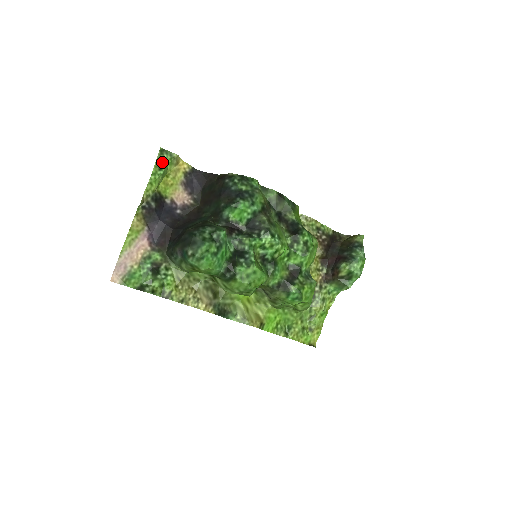
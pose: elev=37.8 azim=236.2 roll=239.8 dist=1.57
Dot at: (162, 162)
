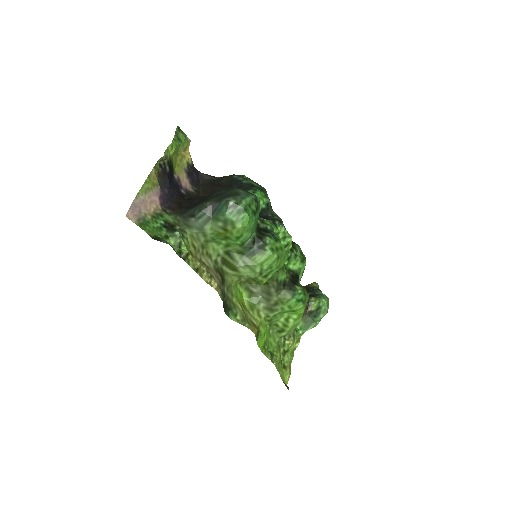
Dot at: (179, 137)
